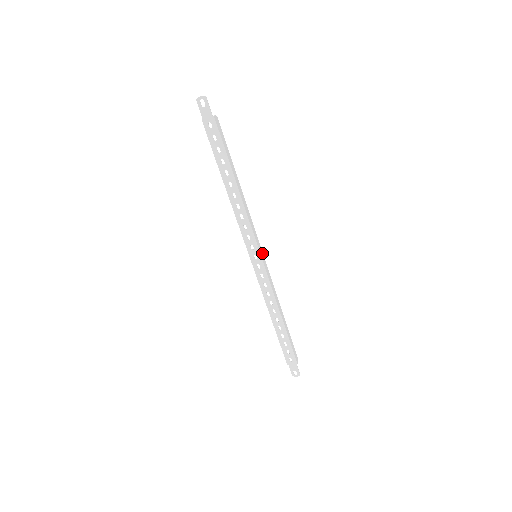
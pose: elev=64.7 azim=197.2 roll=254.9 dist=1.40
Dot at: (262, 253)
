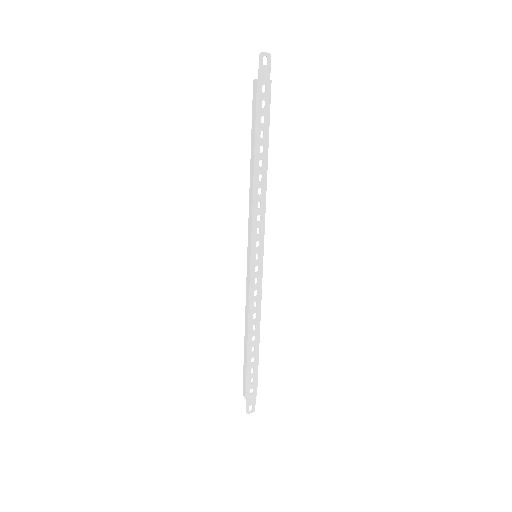
Dot at: (260, 254)
